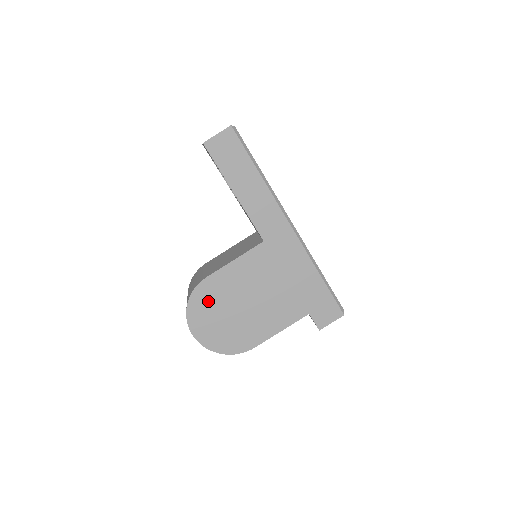
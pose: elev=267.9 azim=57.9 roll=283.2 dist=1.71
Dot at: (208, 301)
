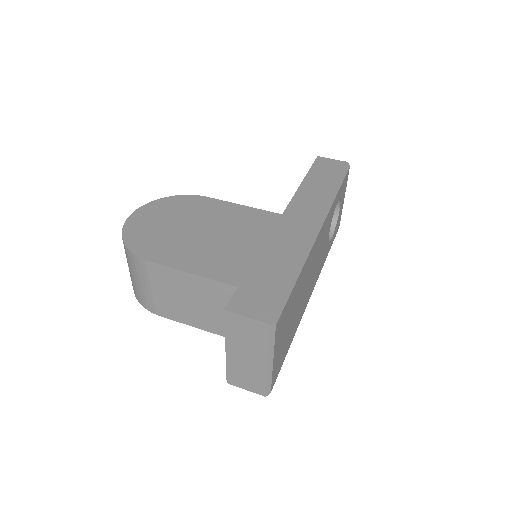
Dot at: (183, 207)
